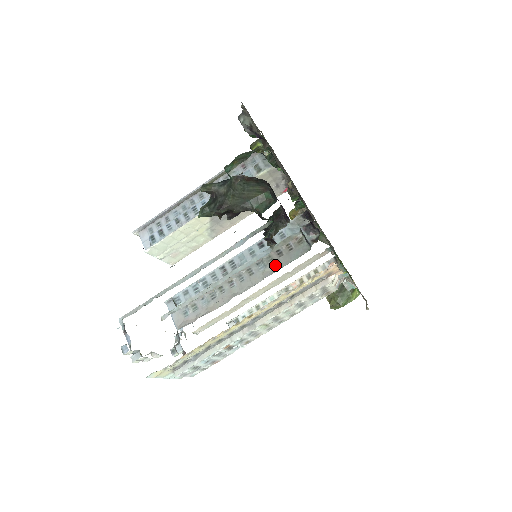
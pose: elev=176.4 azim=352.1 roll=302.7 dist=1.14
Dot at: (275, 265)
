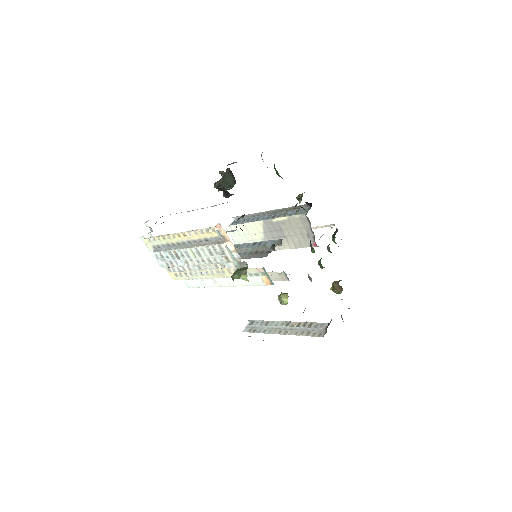
Dot at: (248, 256)
